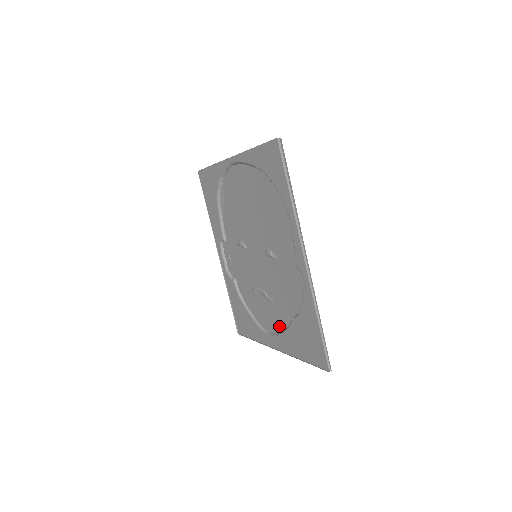
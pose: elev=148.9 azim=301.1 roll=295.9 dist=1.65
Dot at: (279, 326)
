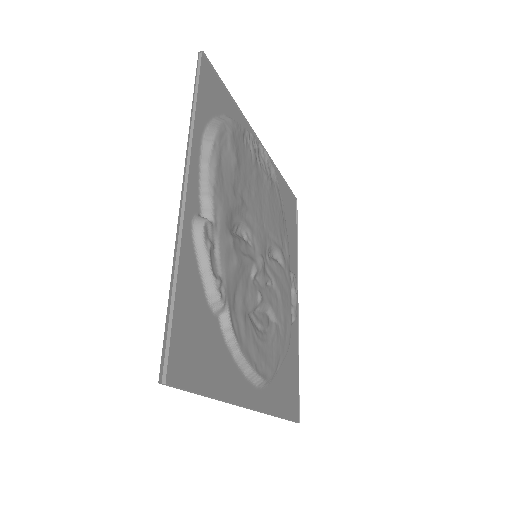
Dot at: occluded
